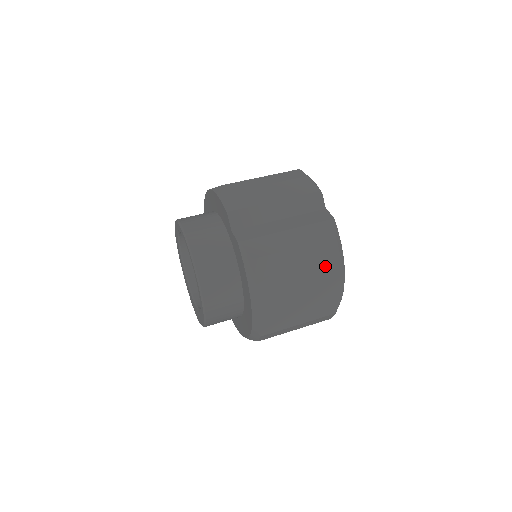
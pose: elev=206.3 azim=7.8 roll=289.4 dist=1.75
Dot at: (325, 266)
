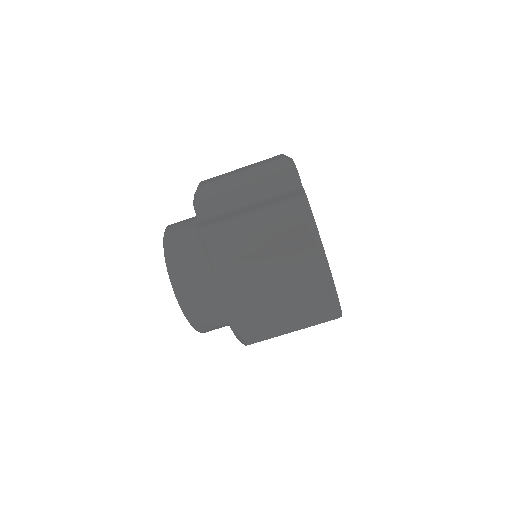
Dot at: (294, 247)
